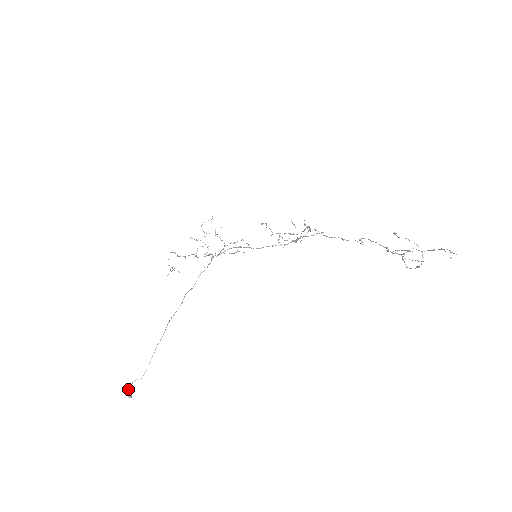
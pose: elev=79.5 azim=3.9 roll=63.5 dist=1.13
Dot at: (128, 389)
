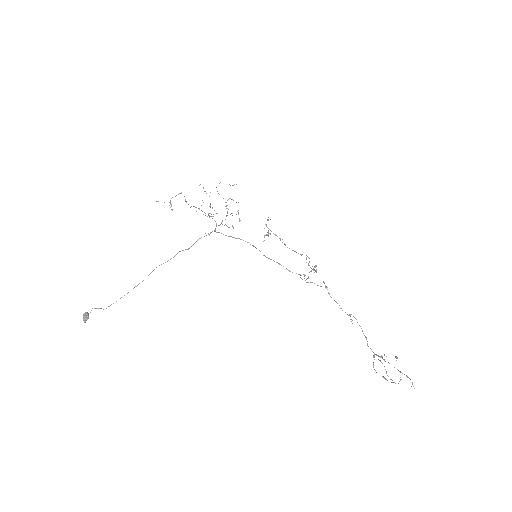
Dot at: (87, 313)
